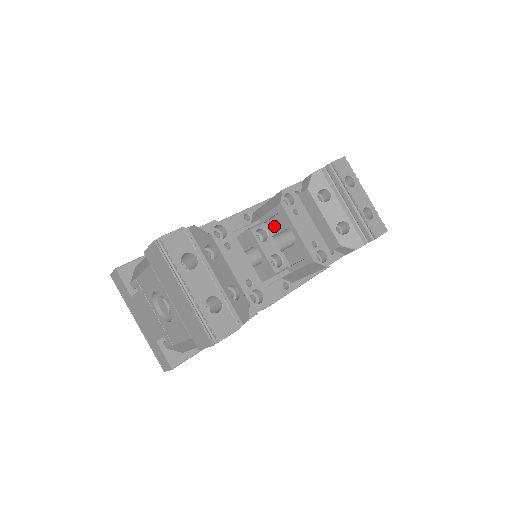
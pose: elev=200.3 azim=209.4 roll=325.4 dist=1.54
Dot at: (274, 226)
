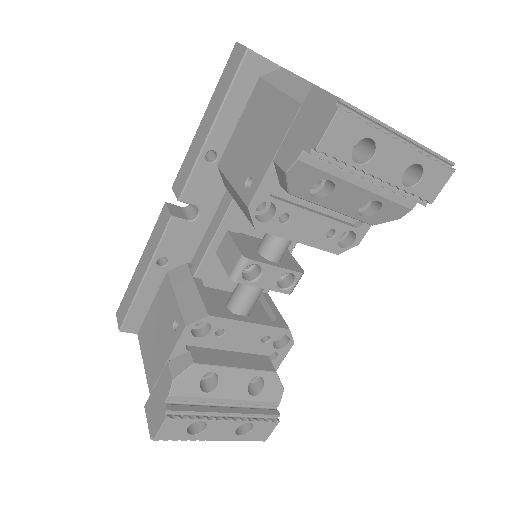
Dot at: occluded
